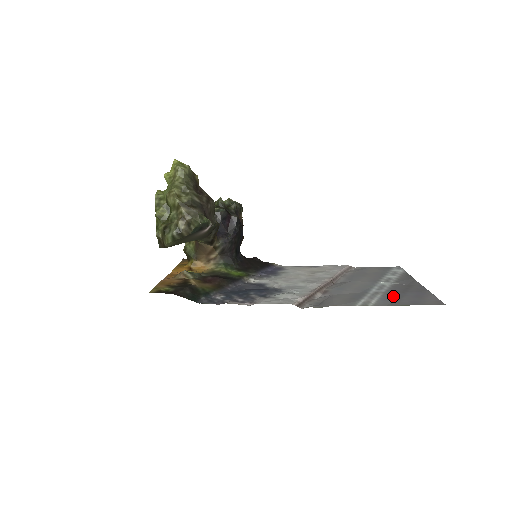
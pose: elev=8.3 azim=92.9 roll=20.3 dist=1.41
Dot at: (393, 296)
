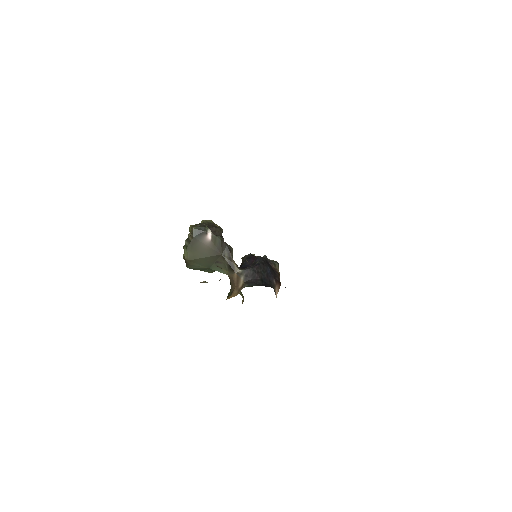
Dot at: occluded
